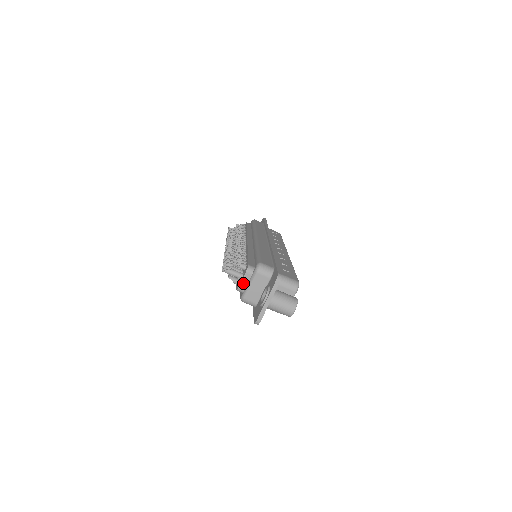
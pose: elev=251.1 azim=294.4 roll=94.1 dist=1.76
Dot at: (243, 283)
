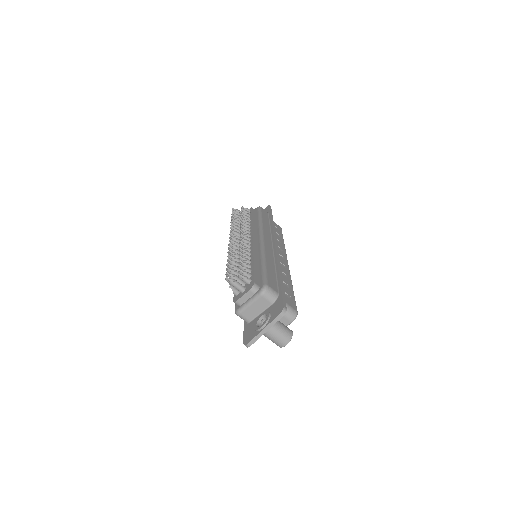
Dot at: (243, 298)
